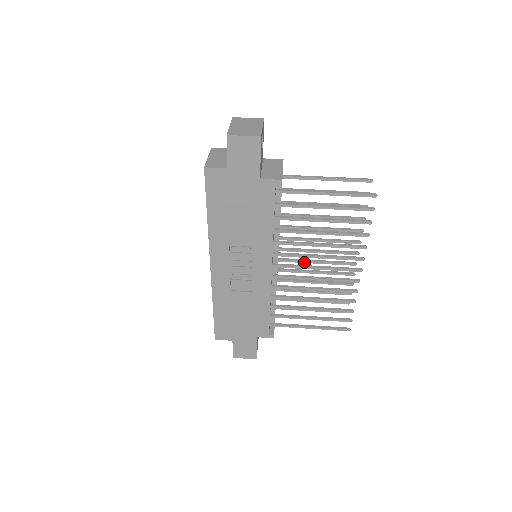
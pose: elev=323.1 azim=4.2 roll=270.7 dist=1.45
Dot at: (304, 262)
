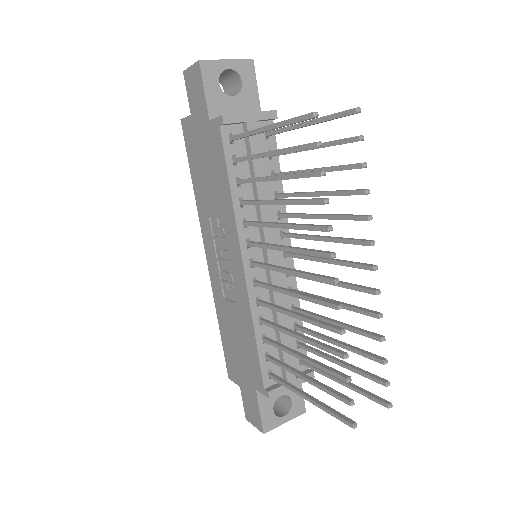
Dot at: (315, 280)
